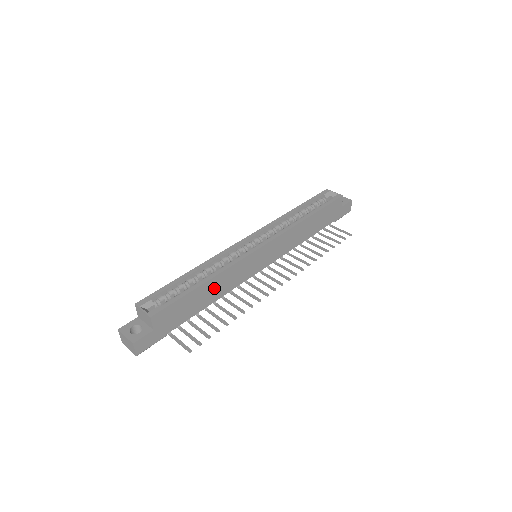
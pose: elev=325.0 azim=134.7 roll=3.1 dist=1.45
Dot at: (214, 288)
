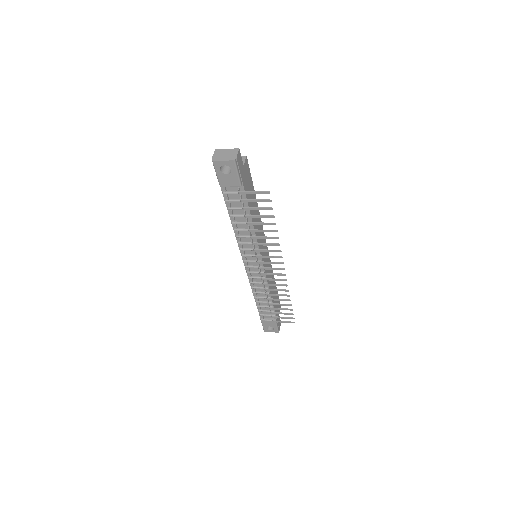
Dot at: (256, 214)
